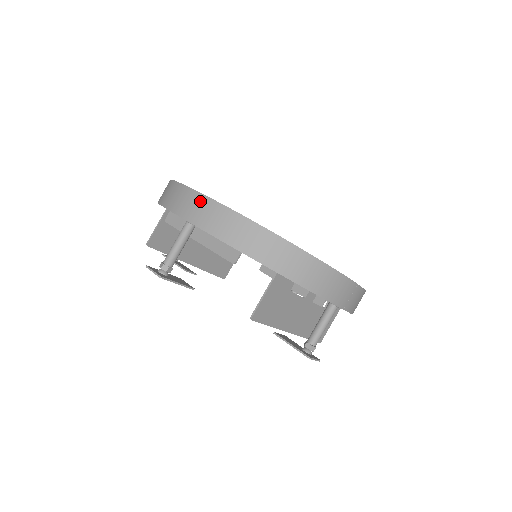
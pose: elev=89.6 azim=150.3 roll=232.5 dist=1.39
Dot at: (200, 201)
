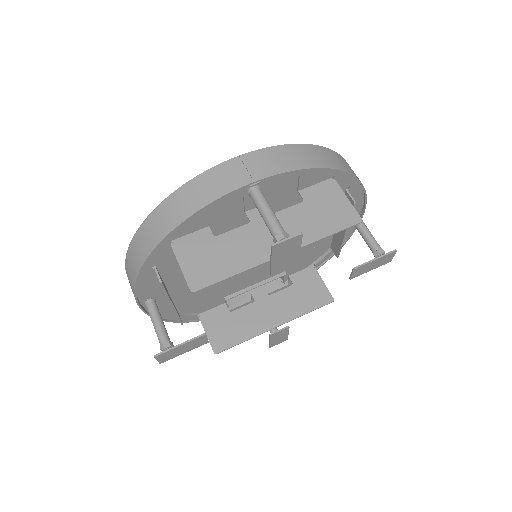
Dot at: occluded
